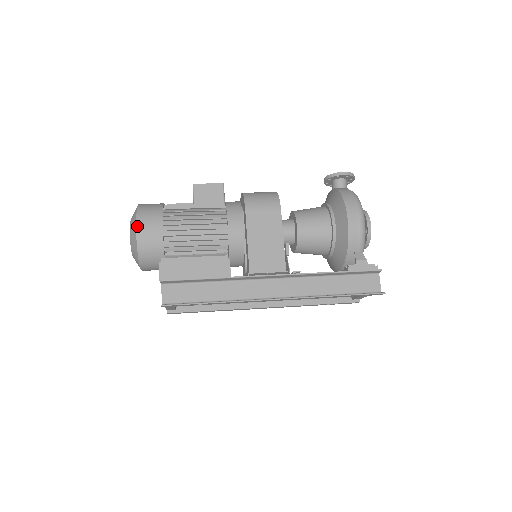
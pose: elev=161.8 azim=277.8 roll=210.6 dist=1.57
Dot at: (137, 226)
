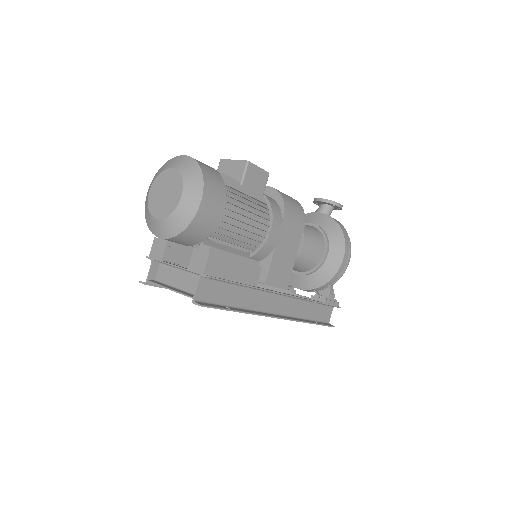
Dot at: (203, 199)
